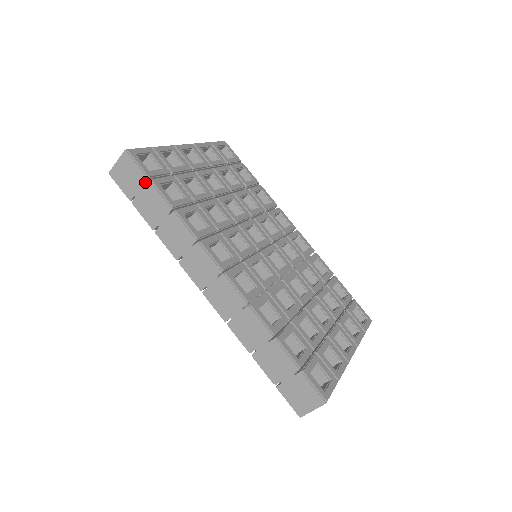
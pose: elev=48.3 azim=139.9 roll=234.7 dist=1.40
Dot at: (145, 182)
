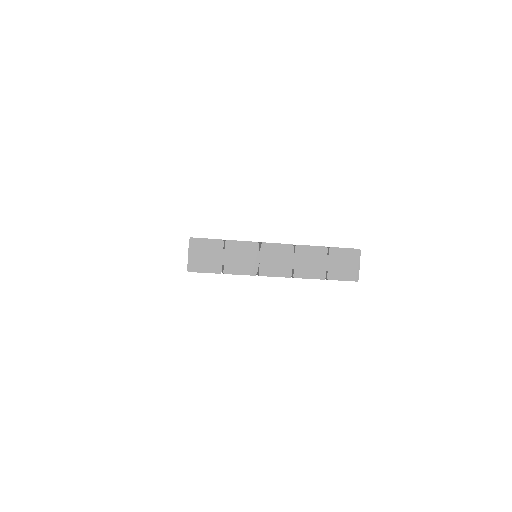
Dot at: occluded
